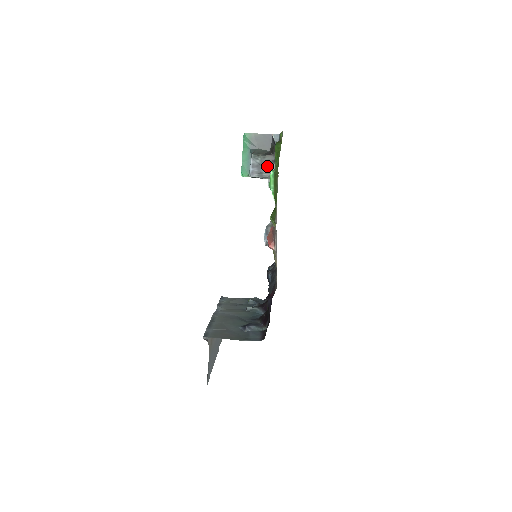
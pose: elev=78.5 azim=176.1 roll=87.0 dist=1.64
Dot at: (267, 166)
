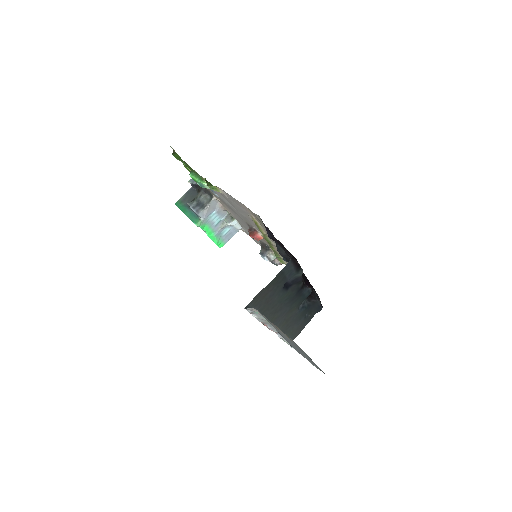
Dot at: (203, 199)
